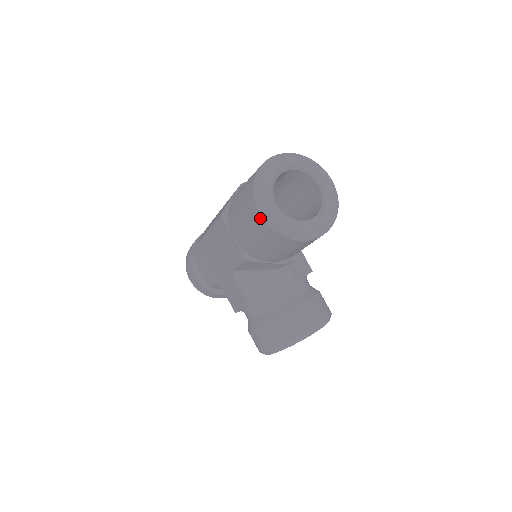
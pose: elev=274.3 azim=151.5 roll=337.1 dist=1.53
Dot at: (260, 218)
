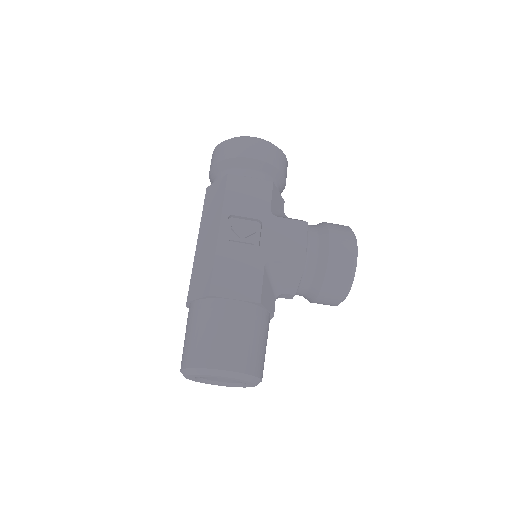
Dot at: occluded
